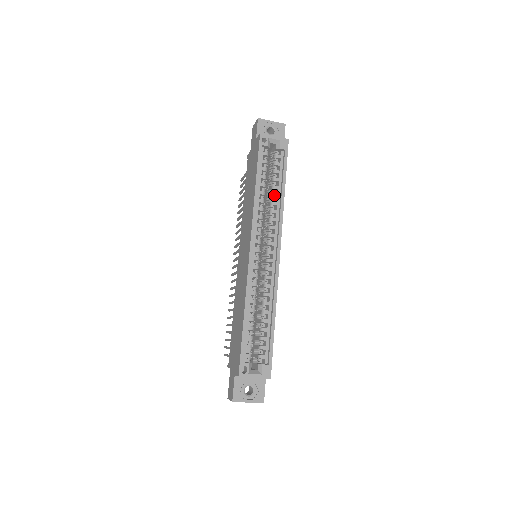
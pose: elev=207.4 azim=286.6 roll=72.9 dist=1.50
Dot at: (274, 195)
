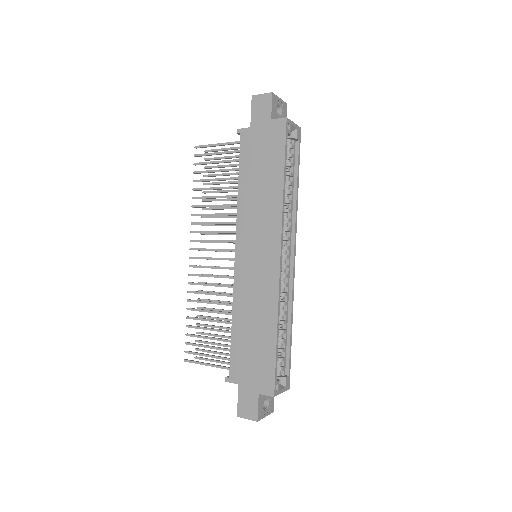
Dot at: (290, 192)
